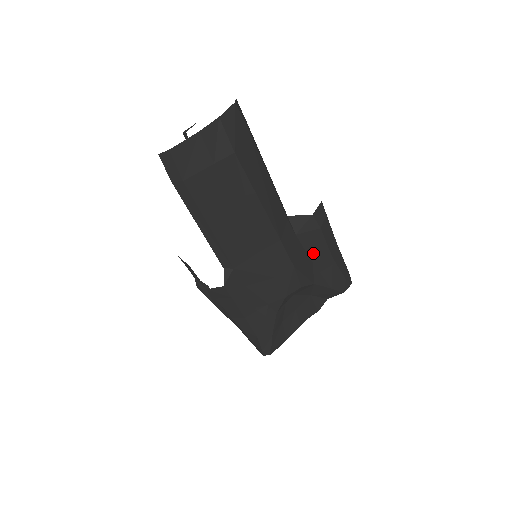
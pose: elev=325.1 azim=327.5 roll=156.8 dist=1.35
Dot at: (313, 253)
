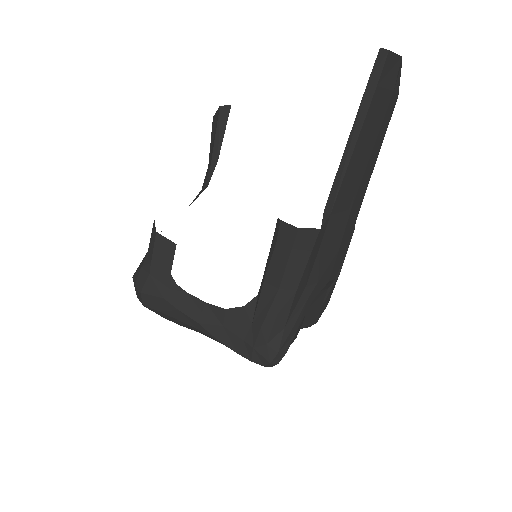
Dot at: occluded
